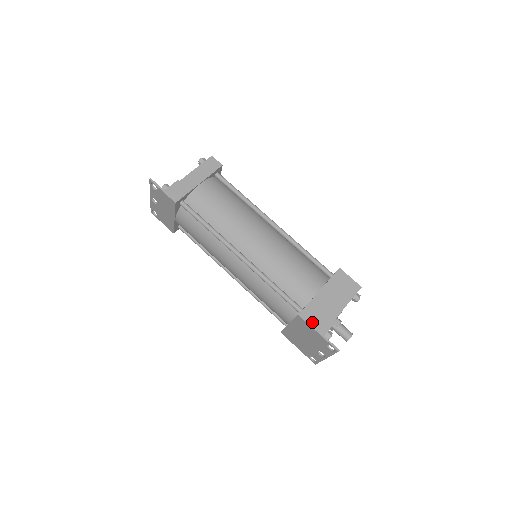
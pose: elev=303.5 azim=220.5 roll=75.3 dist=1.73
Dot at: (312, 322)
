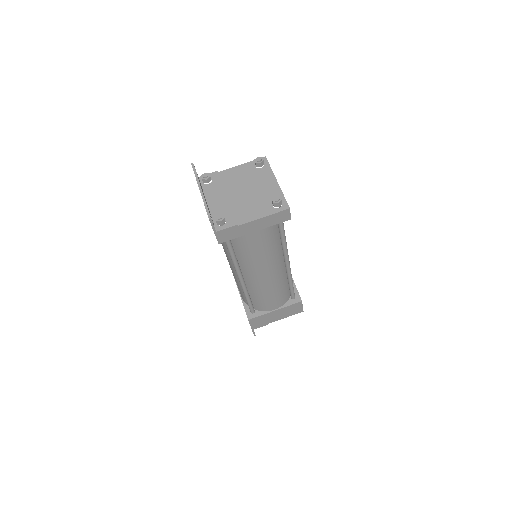
Dot at: (253, 324)
